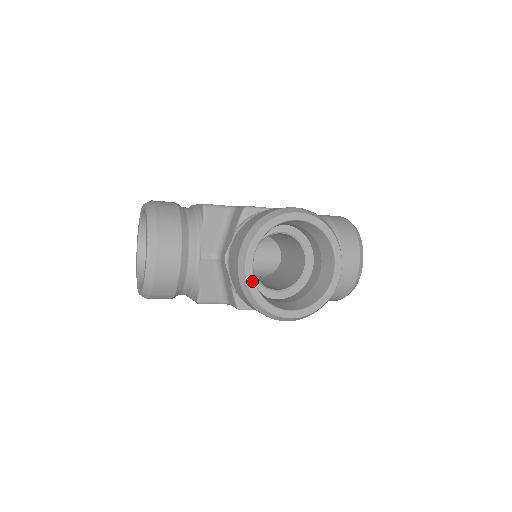
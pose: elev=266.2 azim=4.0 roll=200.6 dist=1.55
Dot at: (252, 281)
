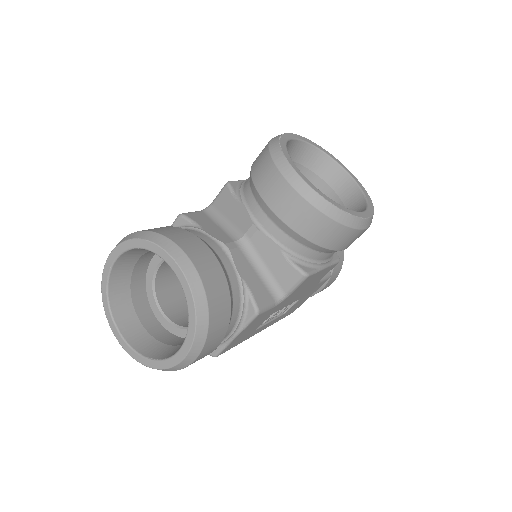
Dot at: (318, 190)
